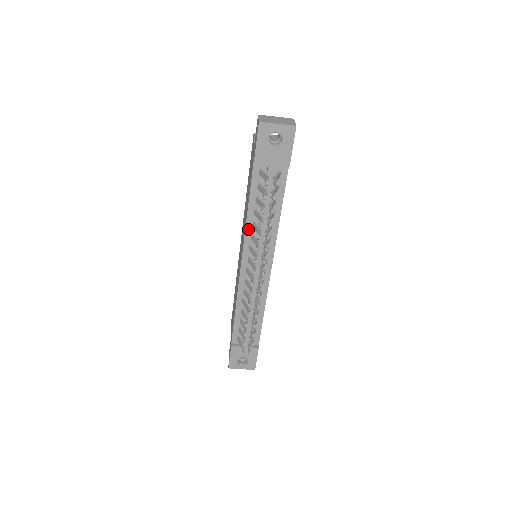
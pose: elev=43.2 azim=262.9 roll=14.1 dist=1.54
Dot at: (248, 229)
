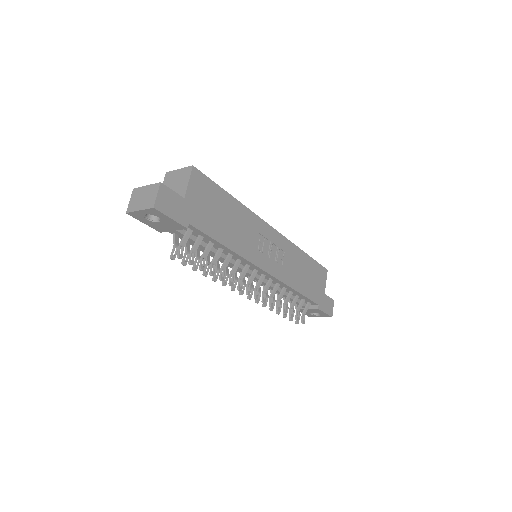
Dot at: occluded
